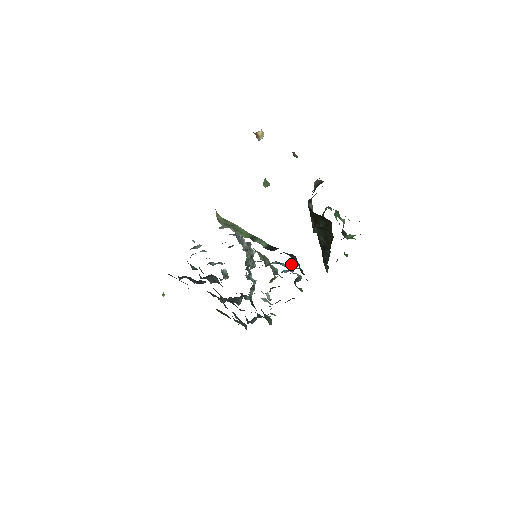
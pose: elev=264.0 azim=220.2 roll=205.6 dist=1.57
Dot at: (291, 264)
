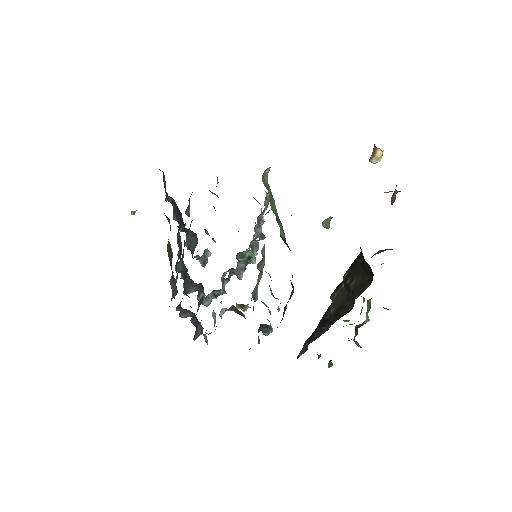
Dot at: occluded
